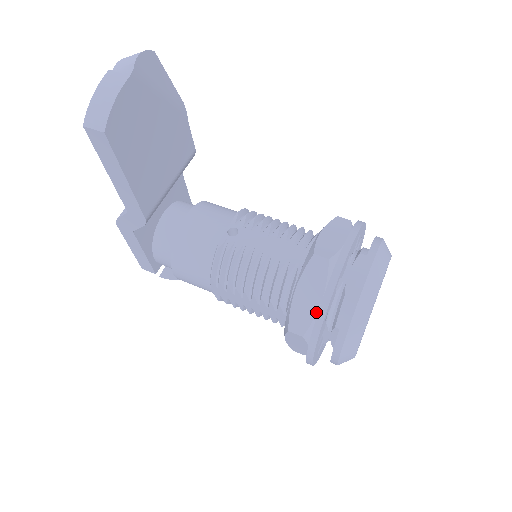
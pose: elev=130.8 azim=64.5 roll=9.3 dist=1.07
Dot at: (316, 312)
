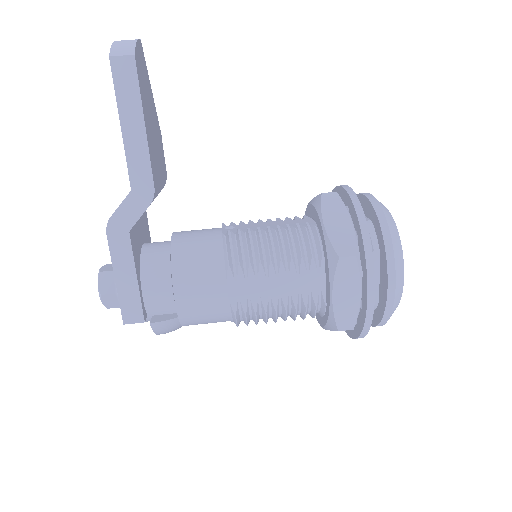
Dot at: (353, 231)
